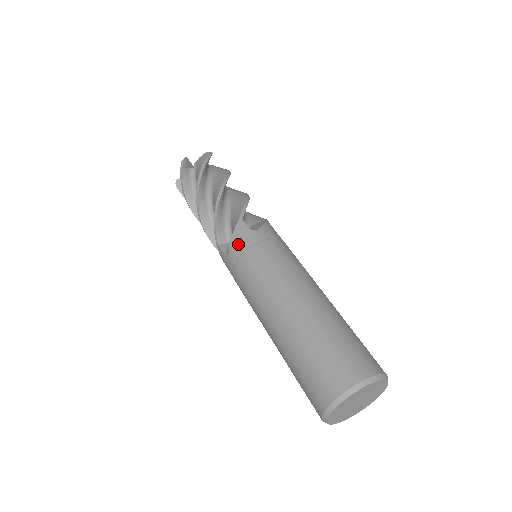
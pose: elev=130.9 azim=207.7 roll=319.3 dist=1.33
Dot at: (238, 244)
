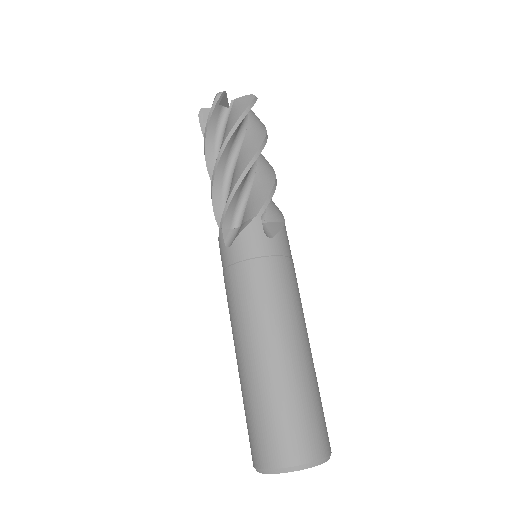
Dot at: (245, 246)
